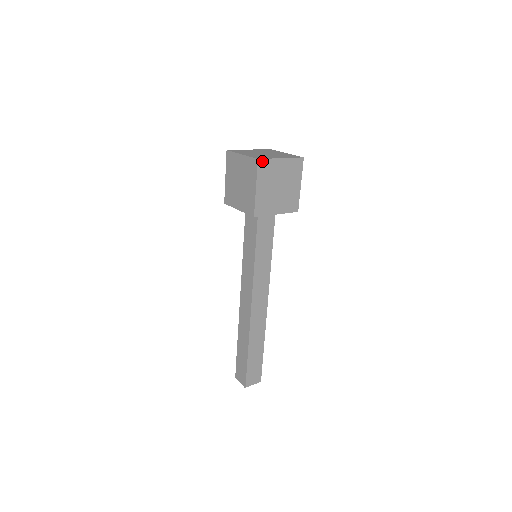
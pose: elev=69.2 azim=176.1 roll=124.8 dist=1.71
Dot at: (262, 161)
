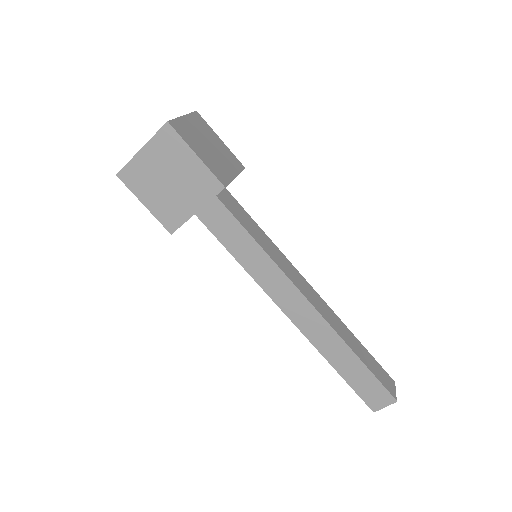
Dot at: (172, 123)
